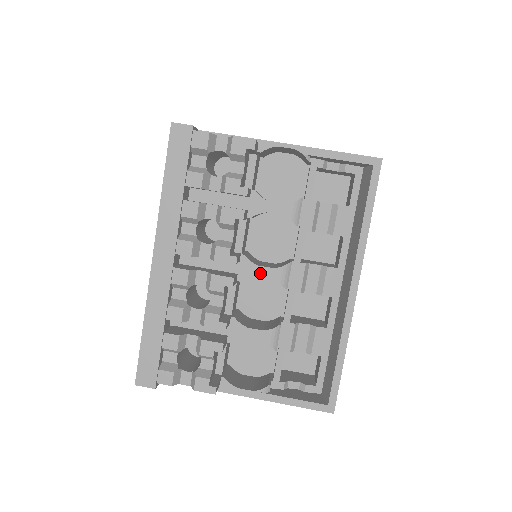
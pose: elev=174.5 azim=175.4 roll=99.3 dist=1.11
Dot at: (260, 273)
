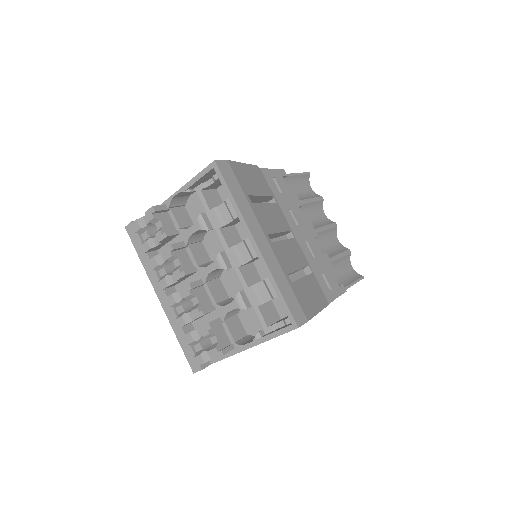
Dot at: (209, 270)
